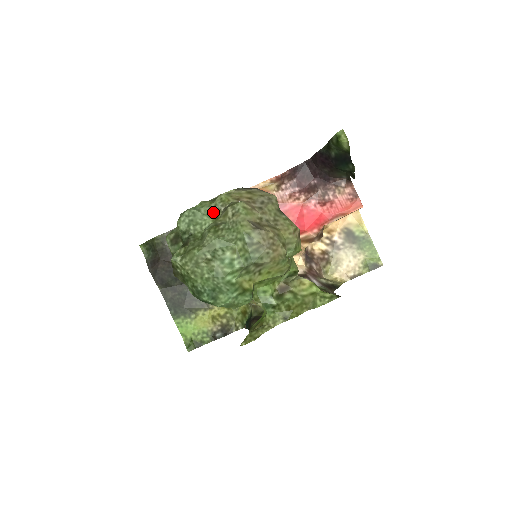
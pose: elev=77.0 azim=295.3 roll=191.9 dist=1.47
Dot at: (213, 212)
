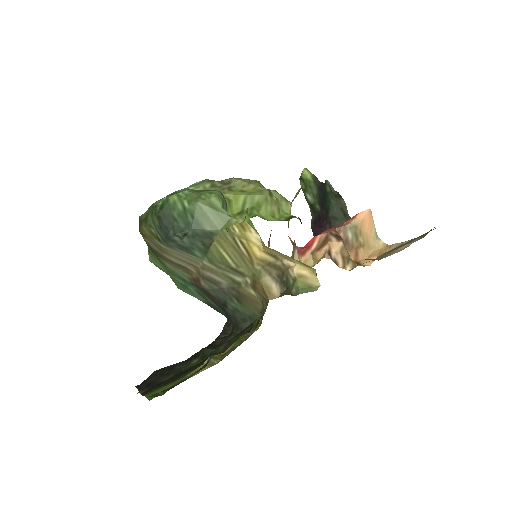
Dot at: occluded
